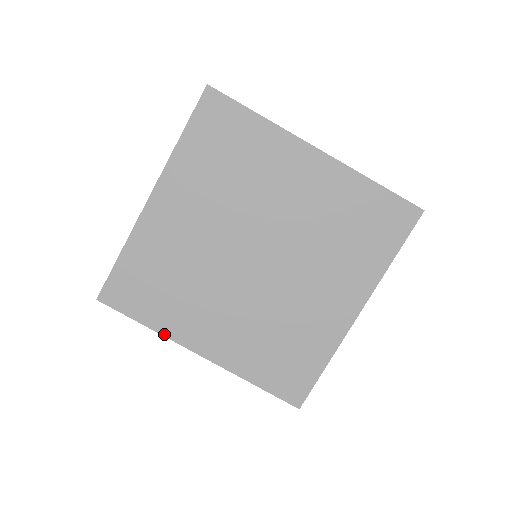
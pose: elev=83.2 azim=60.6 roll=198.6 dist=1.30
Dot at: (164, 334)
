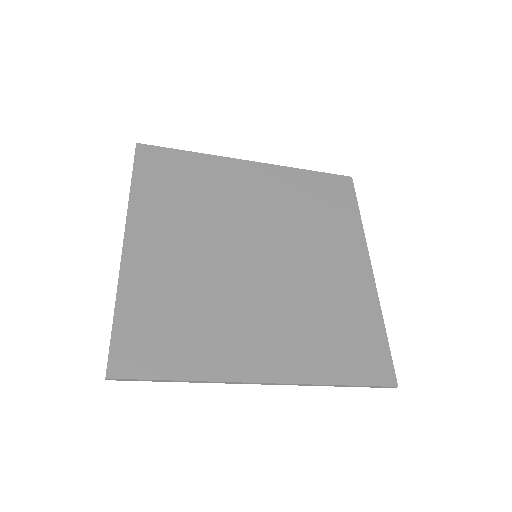
Dot at: (131, 203)
